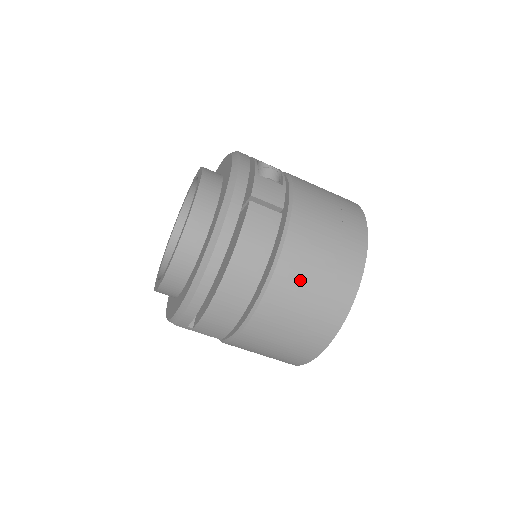
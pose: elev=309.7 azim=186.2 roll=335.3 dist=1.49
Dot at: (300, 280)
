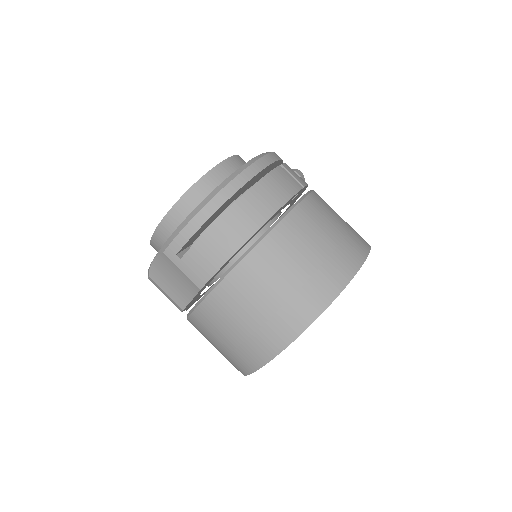
Dot at: (305, 236)
